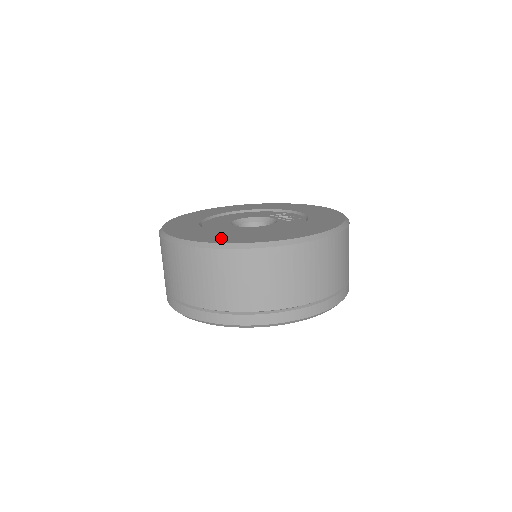
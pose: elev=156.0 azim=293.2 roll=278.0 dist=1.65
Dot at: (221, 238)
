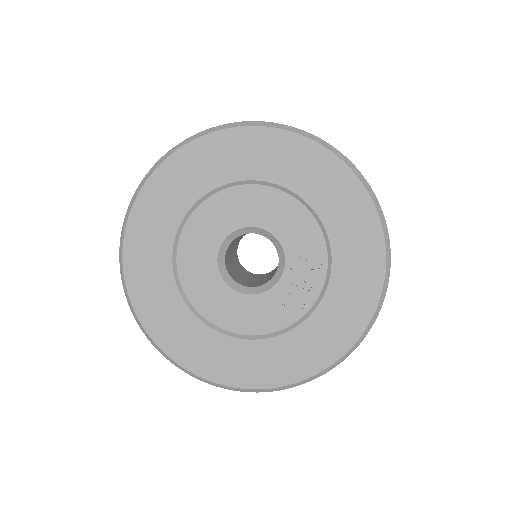
Dot at: (152, 303)
